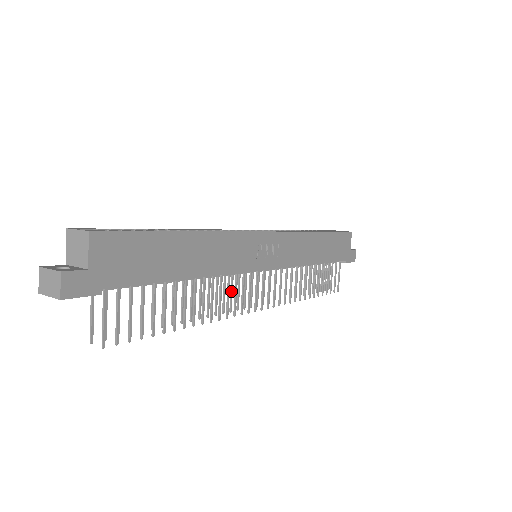
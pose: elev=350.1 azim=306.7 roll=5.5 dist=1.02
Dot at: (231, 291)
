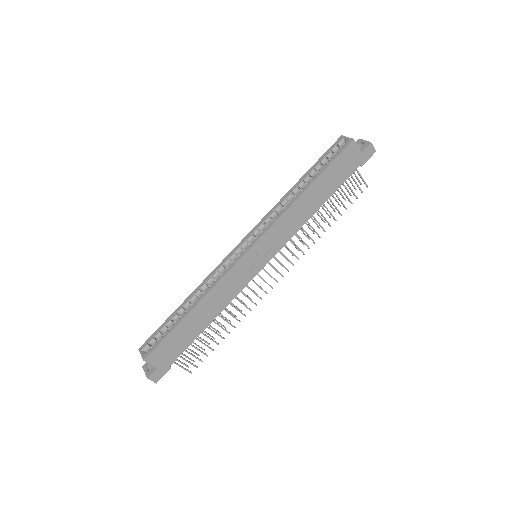
Dot at: occluded
